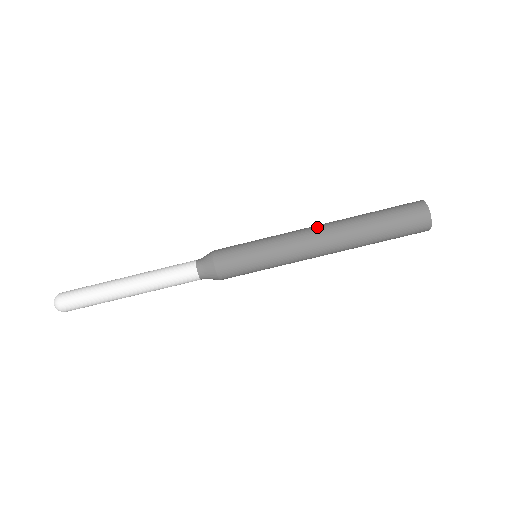
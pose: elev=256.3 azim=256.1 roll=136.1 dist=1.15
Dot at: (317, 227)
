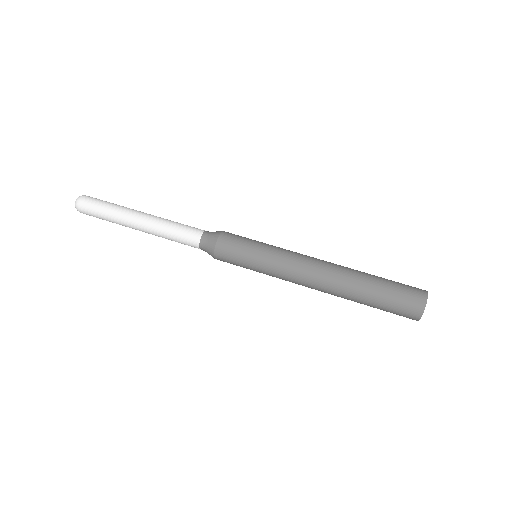
Dot at: occluded
